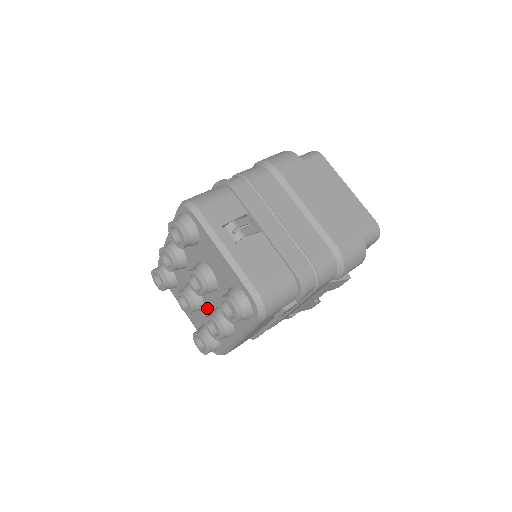
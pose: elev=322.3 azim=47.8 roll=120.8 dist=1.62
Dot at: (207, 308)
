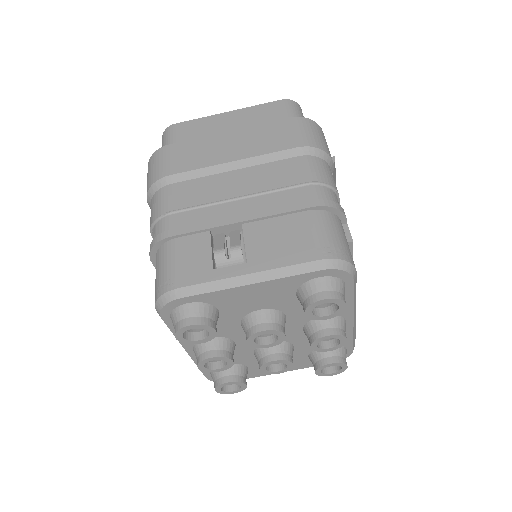
Dot at: (296, 341)
